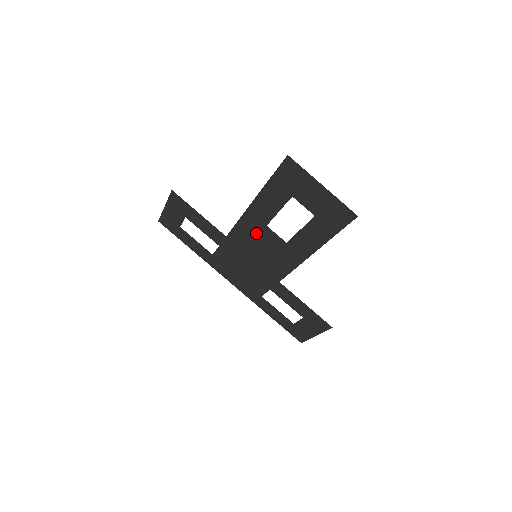
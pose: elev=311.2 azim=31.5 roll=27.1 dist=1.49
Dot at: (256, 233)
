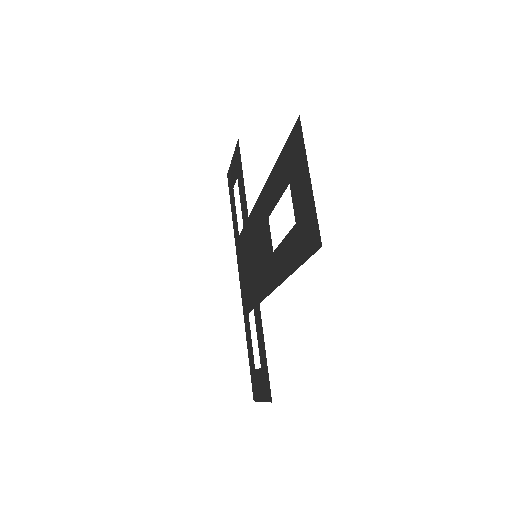
Dot at: (262, 224)
